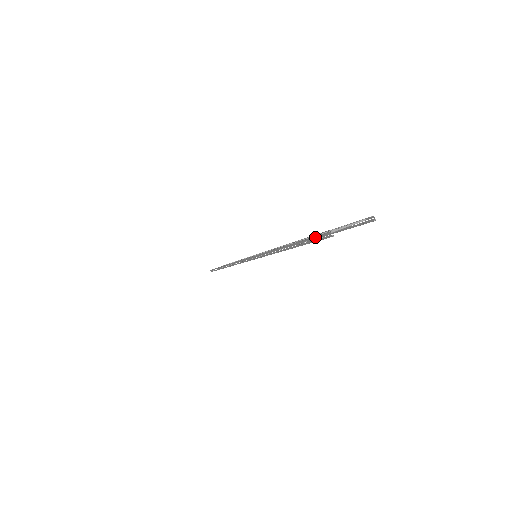
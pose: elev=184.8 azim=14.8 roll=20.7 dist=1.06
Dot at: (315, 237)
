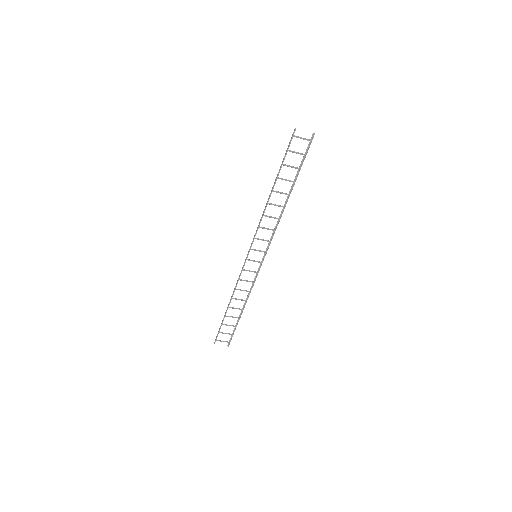
Dot at: (289, 144)
